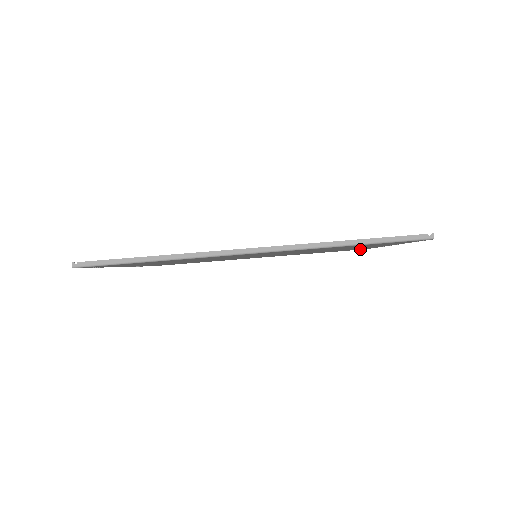
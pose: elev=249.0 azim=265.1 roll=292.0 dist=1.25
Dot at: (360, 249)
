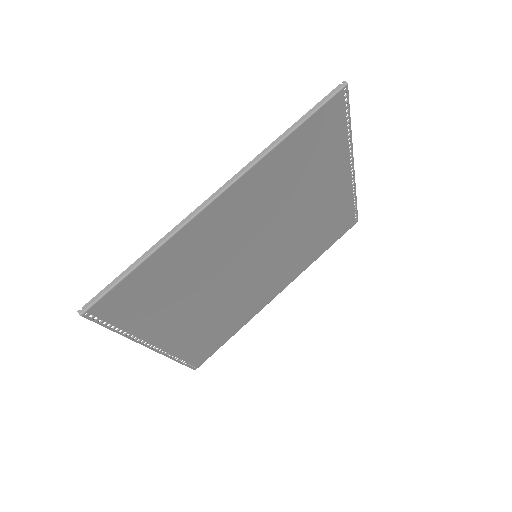
Dot at: (351, 221)
